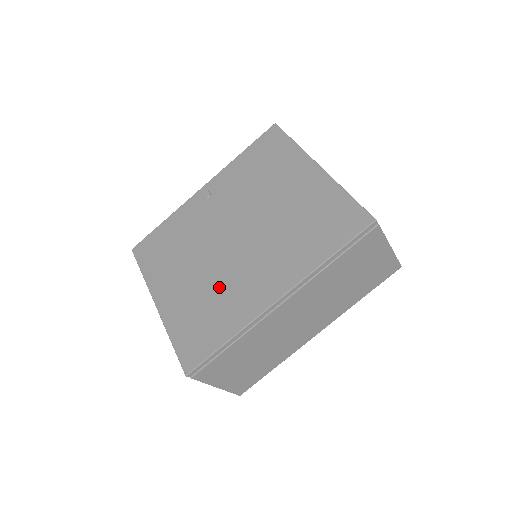
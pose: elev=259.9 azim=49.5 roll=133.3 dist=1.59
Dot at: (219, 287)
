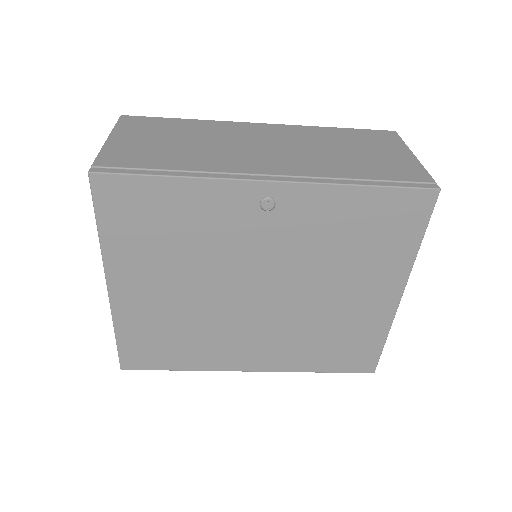
Dot at: (204, 327)
